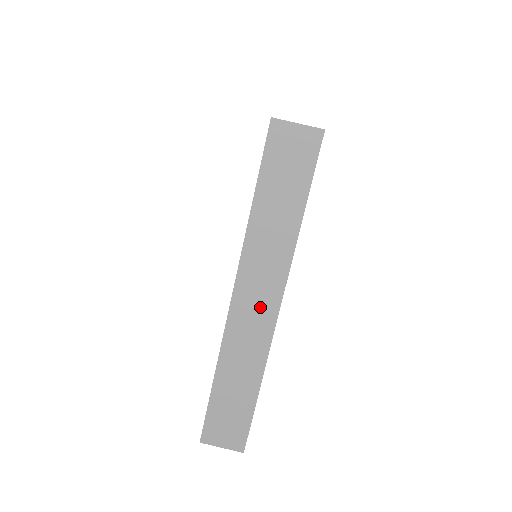
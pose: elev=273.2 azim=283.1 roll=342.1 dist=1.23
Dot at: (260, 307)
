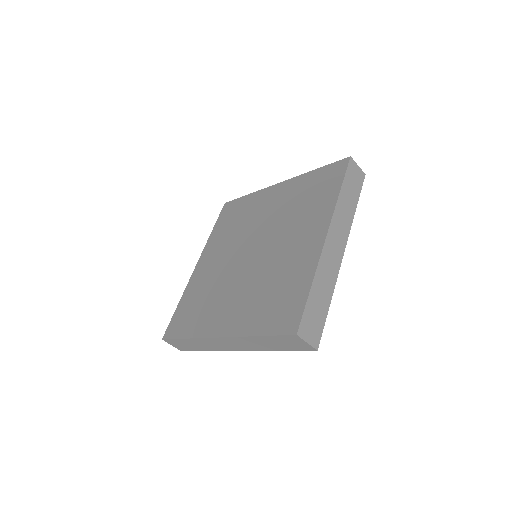
Dot at: (229, 346)
